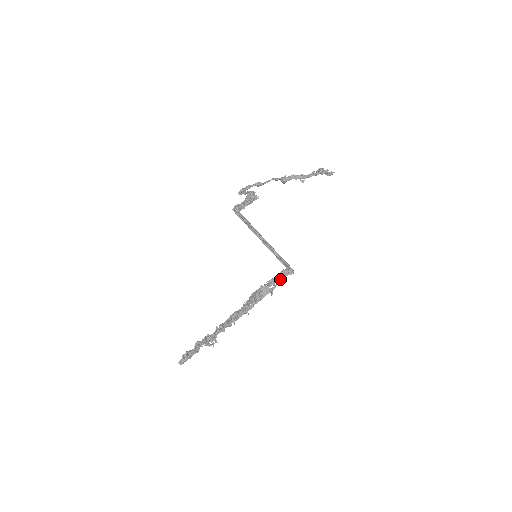
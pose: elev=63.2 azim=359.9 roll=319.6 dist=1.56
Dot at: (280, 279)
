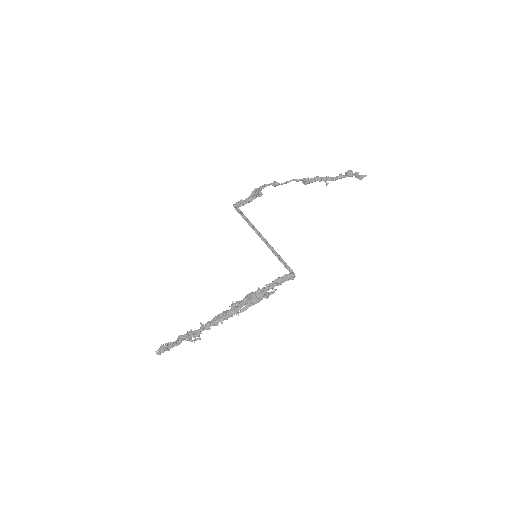
Dot at: (279, 283)
